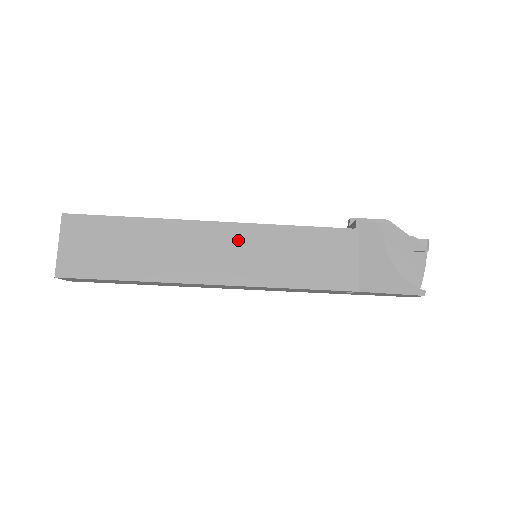
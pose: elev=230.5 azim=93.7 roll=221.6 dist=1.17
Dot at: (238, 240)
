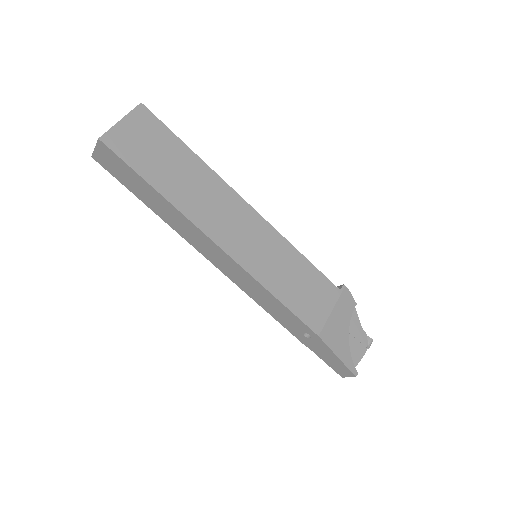
Dot at: (258, 231)
